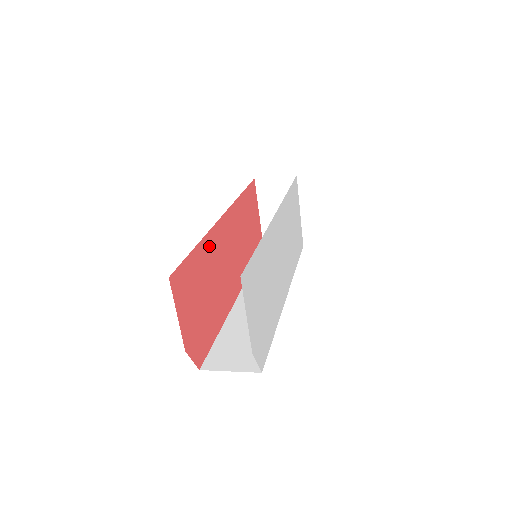
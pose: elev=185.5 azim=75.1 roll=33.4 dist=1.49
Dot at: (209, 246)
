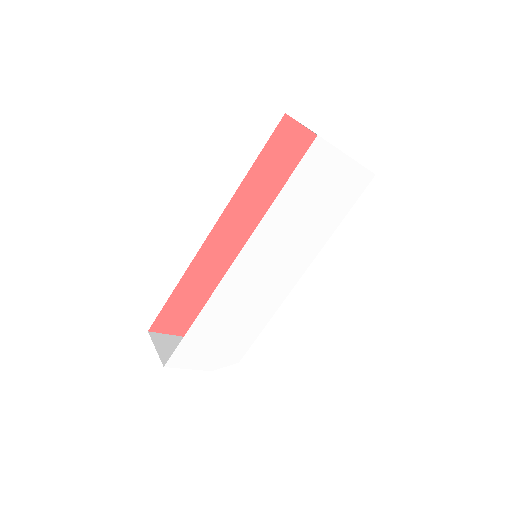
Dot at: (195, 273)
